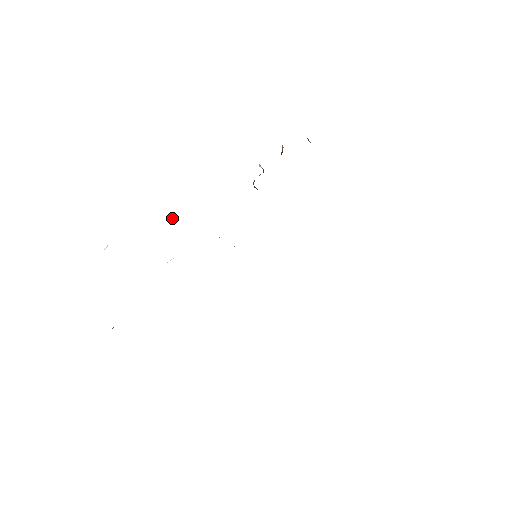
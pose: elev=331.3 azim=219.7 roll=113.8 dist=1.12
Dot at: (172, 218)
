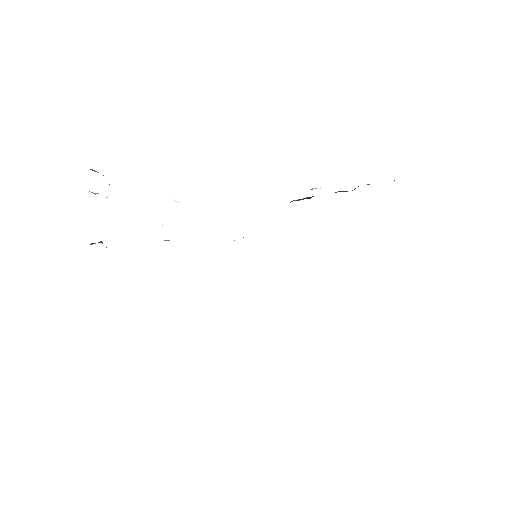
Dot at: (173, 200)
